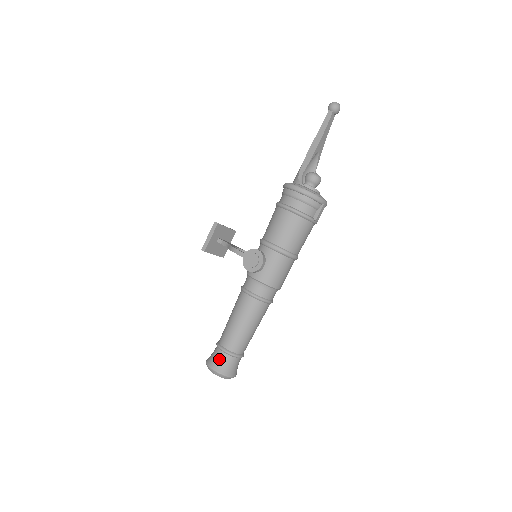
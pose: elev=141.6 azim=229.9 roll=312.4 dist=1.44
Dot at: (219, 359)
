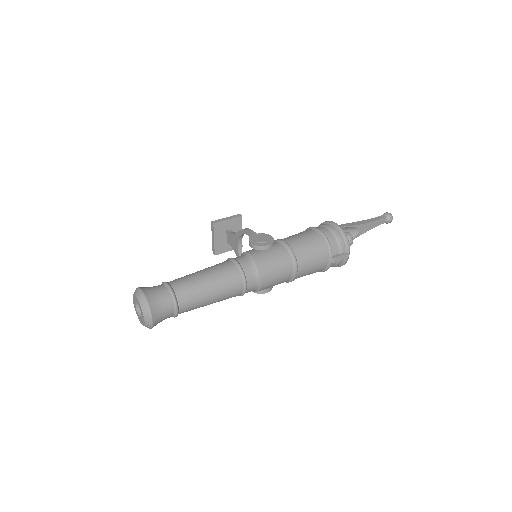
Dot at: (156, 290)
